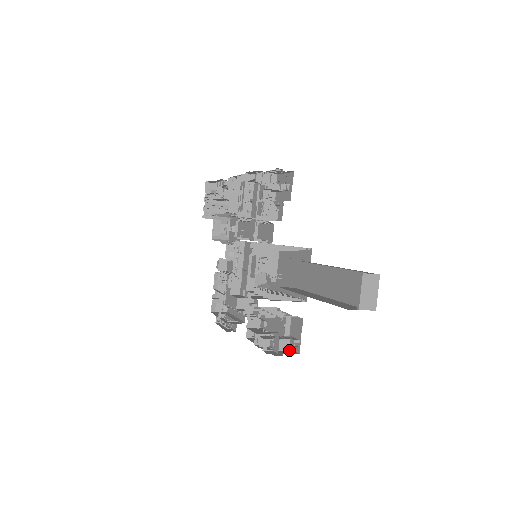
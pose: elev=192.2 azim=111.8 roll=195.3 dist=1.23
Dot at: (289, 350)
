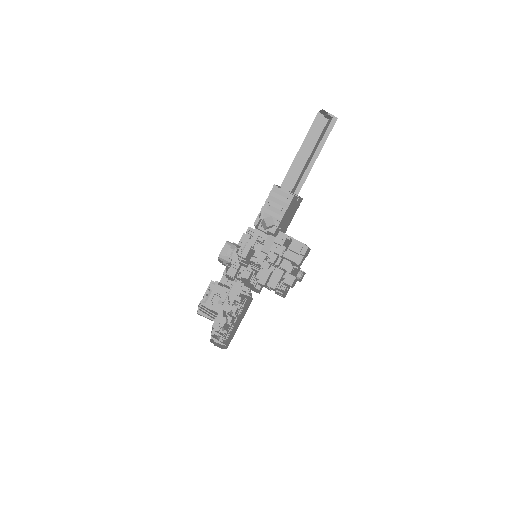
Dot at: occluded
